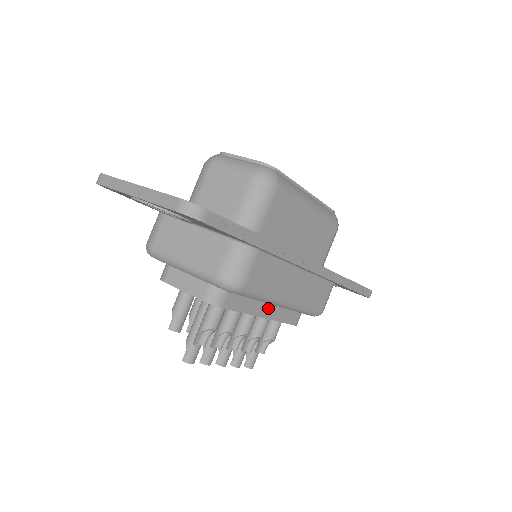
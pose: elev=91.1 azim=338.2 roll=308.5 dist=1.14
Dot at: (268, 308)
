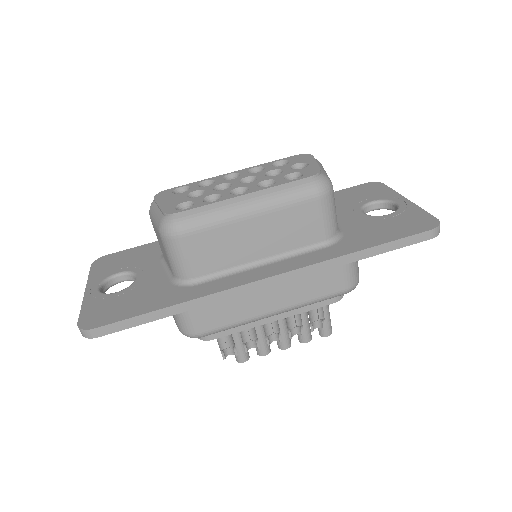
Dot at: occluded
